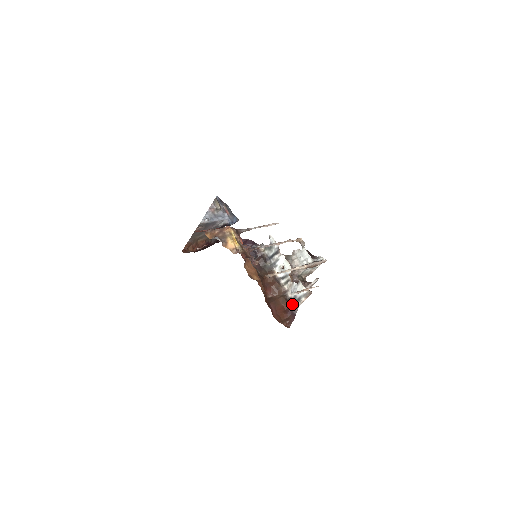
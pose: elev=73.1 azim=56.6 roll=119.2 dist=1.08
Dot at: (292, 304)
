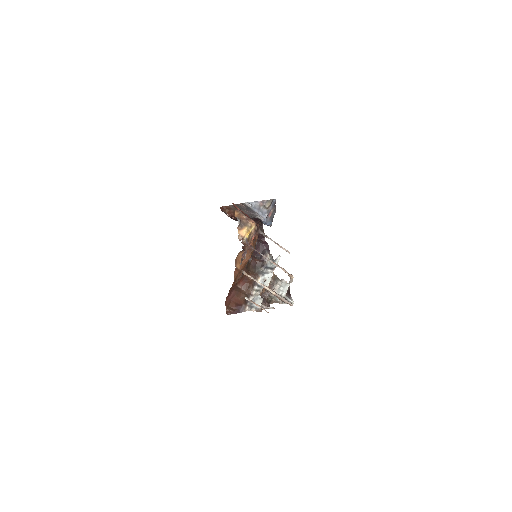
Dot at: (245, 305)
